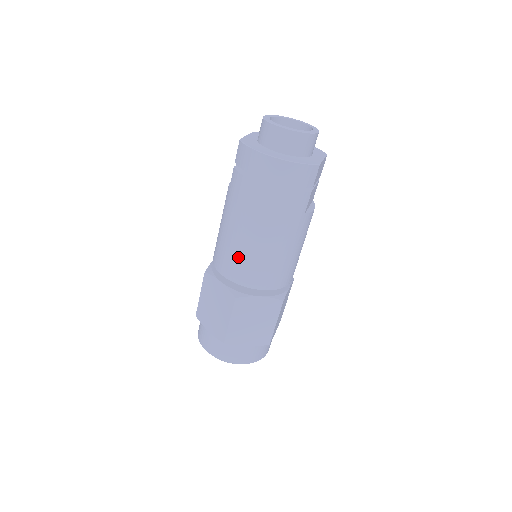
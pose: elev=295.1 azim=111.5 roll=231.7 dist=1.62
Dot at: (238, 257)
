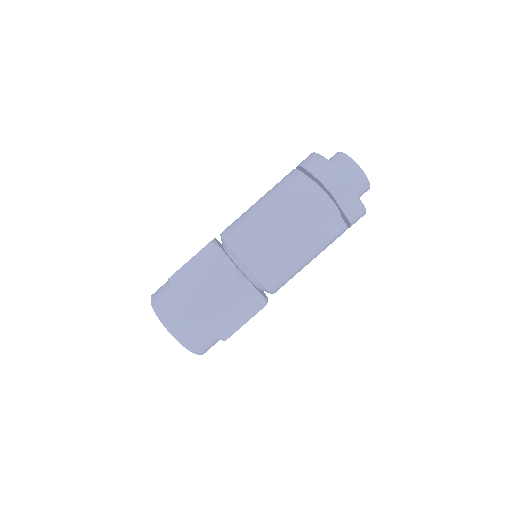
Dot at: (241, 218)
